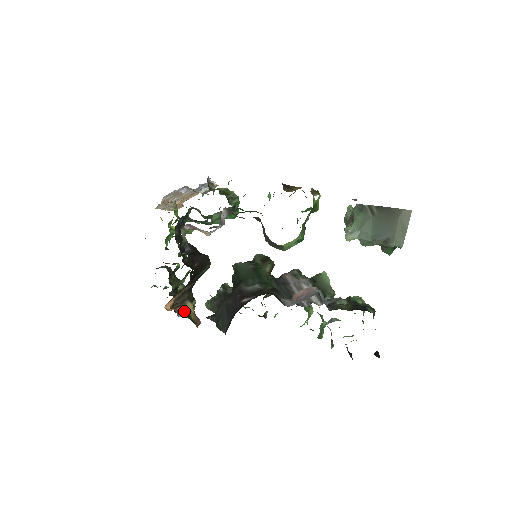
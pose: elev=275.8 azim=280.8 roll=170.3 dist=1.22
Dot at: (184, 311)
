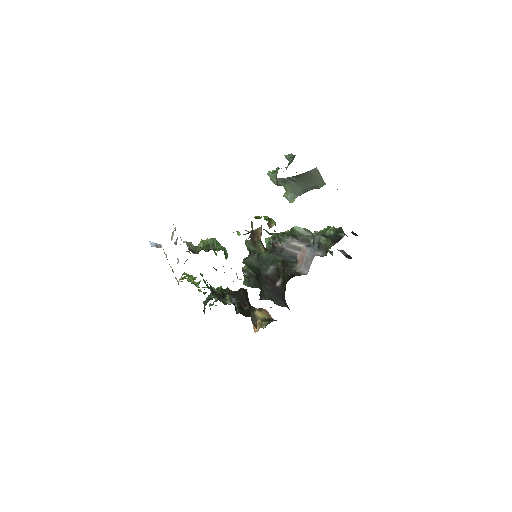
Dot at: (262, 322)
